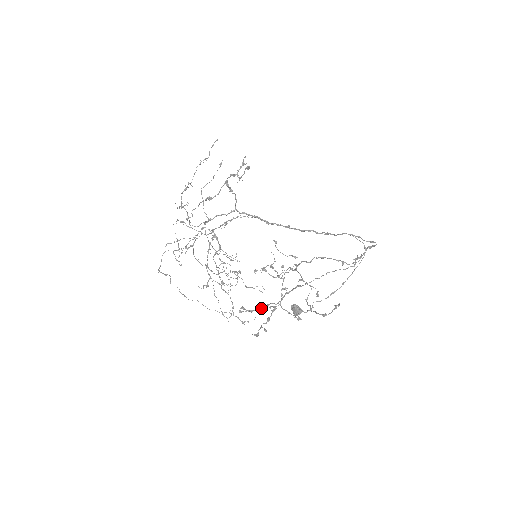
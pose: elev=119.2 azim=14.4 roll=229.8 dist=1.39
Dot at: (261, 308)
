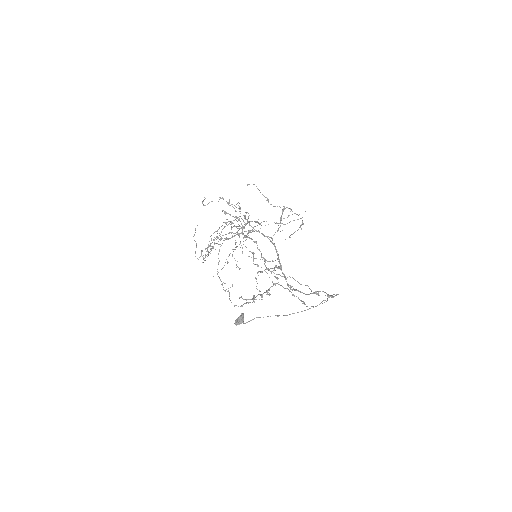
Dot at: (236, 216)
